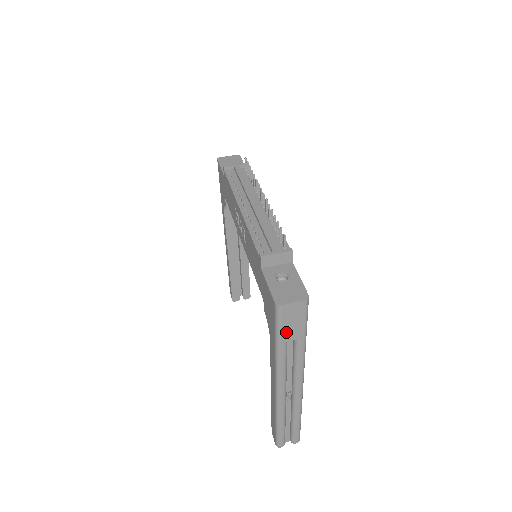
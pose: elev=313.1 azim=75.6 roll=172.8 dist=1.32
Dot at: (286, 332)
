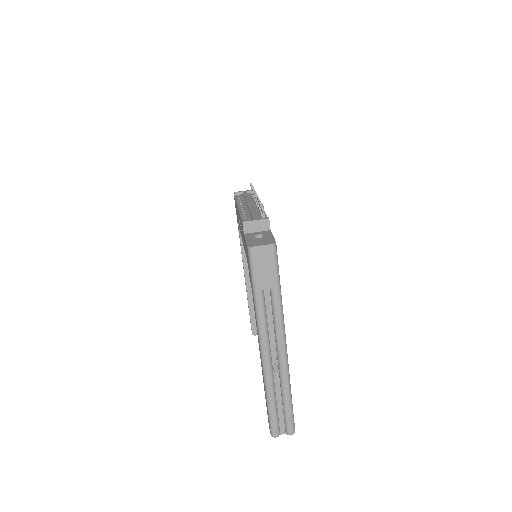
Dot at: (260, 278)
